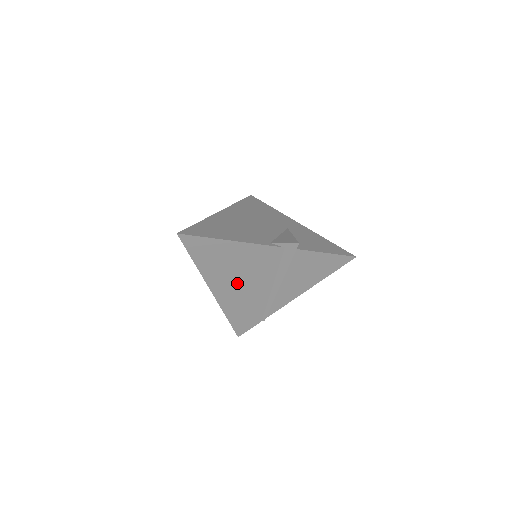
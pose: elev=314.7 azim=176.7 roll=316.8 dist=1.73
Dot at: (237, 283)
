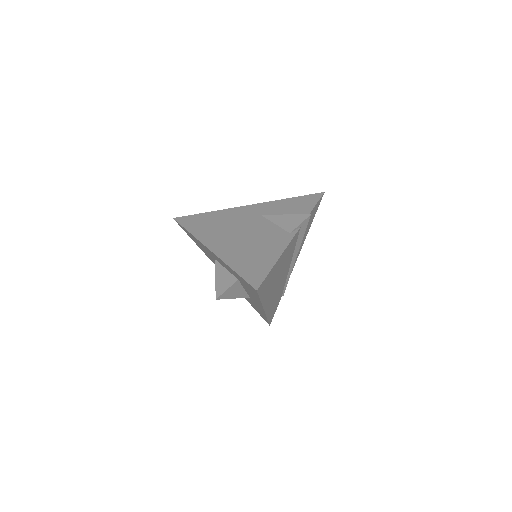
Dot at: (276, 286)
